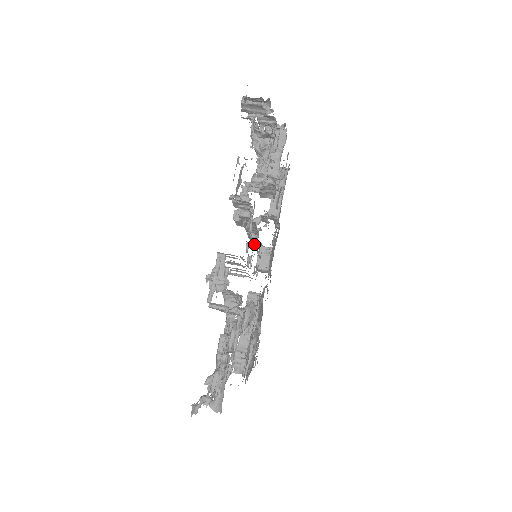
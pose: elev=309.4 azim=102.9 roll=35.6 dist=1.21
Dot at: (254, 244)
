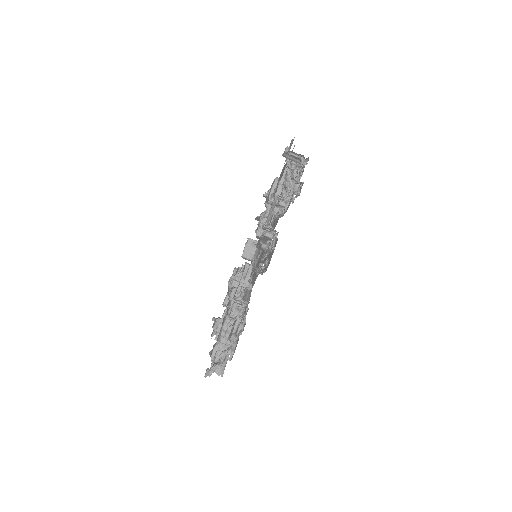
Dot at: occluded
